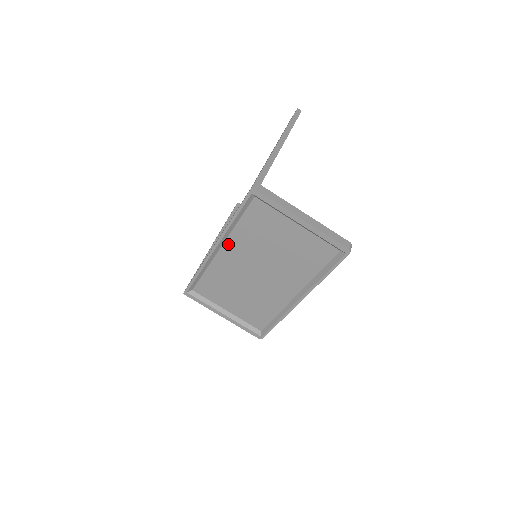
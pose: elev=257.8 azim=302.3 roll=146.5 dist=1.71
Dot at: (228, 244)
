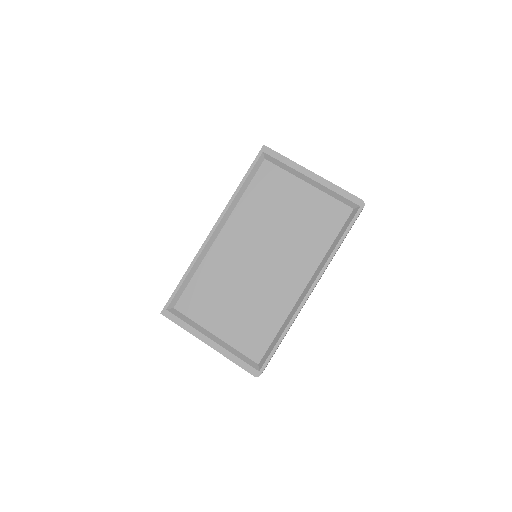
Dot at: (230, 224)
